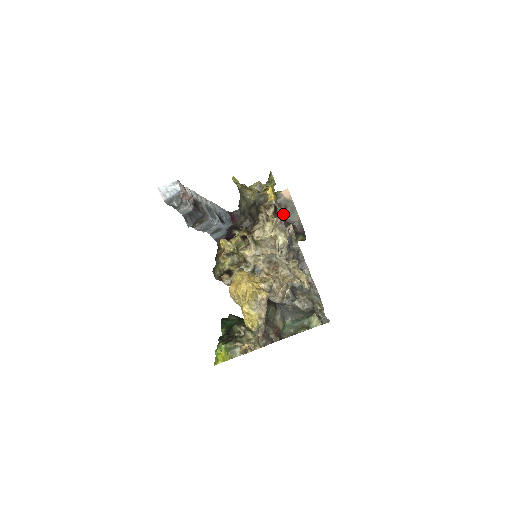
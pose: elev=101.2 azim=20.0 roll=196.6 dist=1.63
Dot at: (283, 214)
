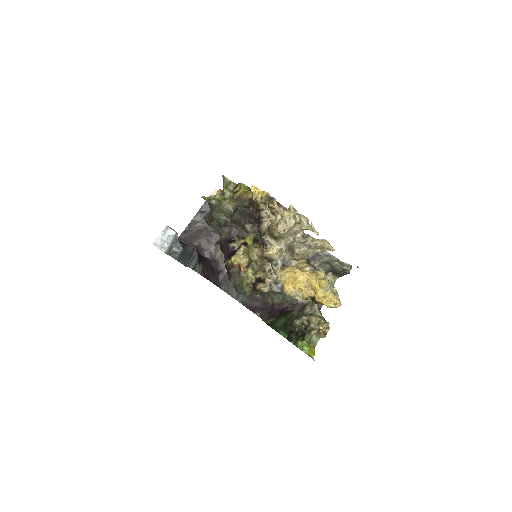
Dot at: occluded
